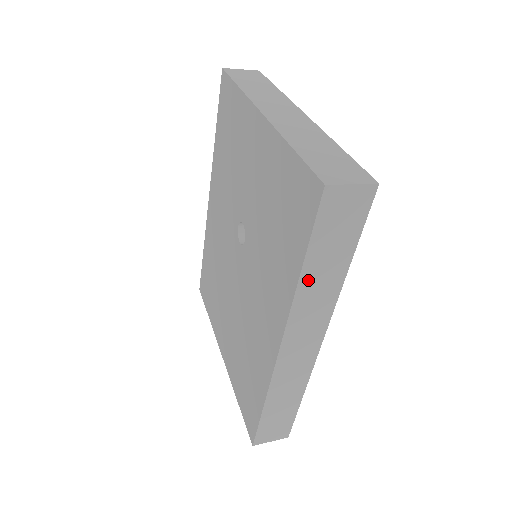
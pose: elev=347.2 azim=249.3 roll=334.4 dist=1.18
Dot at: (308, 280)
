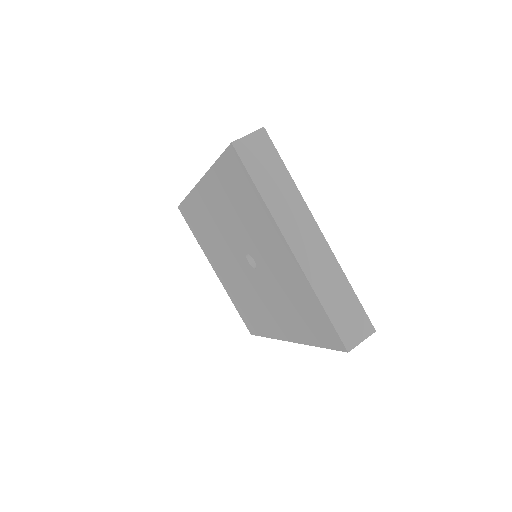
Dot at: occluded
